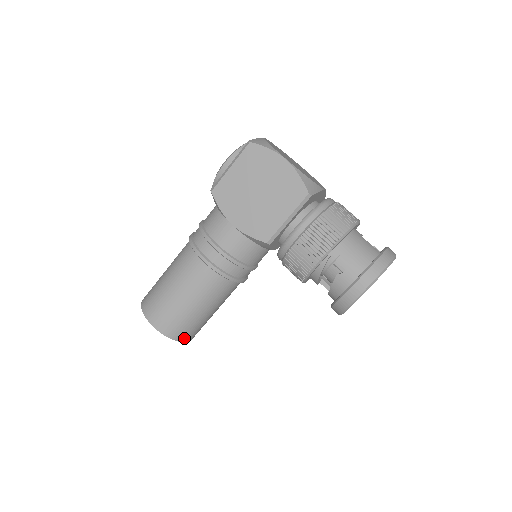
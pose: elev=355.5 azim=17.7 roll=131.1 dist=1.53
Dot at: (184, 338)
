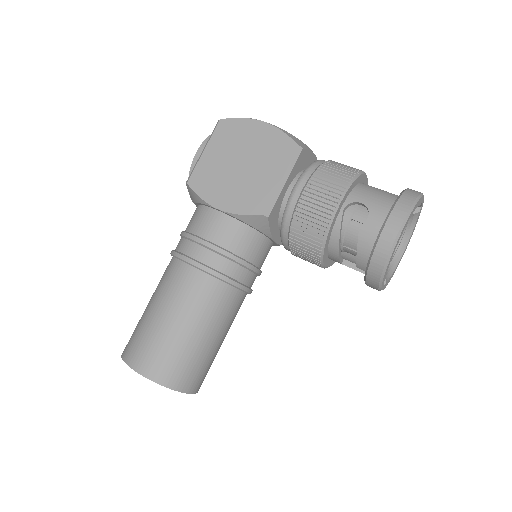
Dot at: (184, 385)
